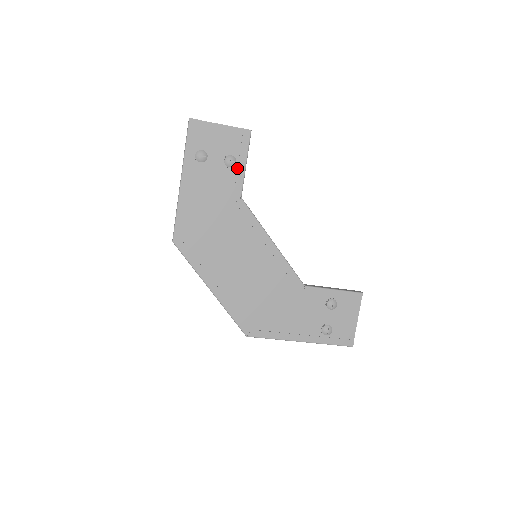
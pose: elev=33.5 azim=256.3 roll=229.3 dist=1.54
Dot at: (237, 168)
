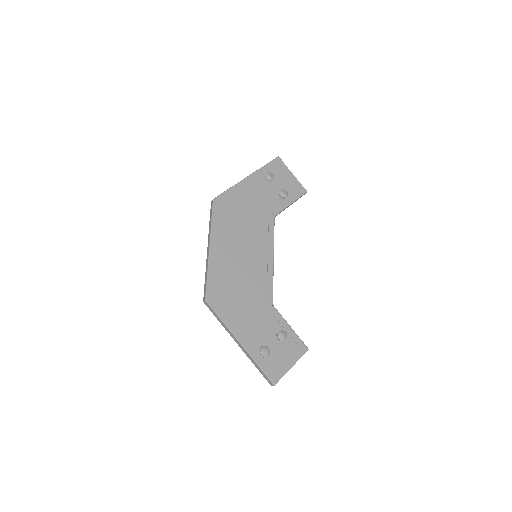
Dot at: (285, 201)
